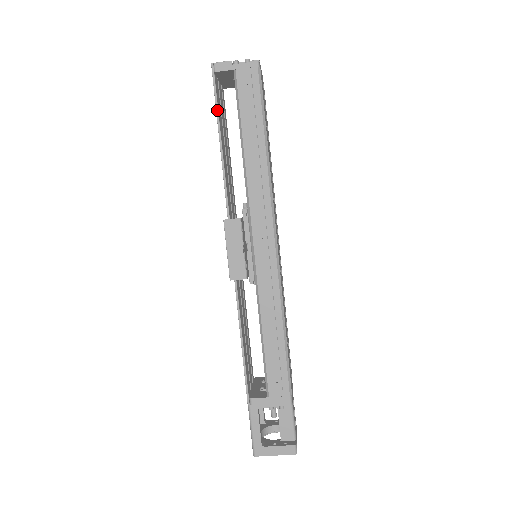
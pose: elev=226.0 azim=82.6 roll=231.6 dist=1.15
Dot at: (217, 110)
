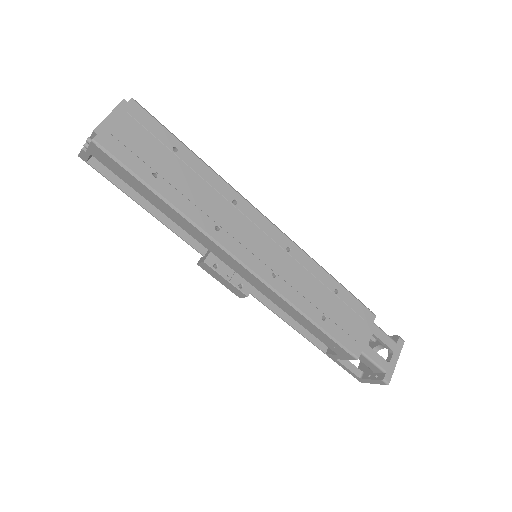
Dot at: (118, 188)
